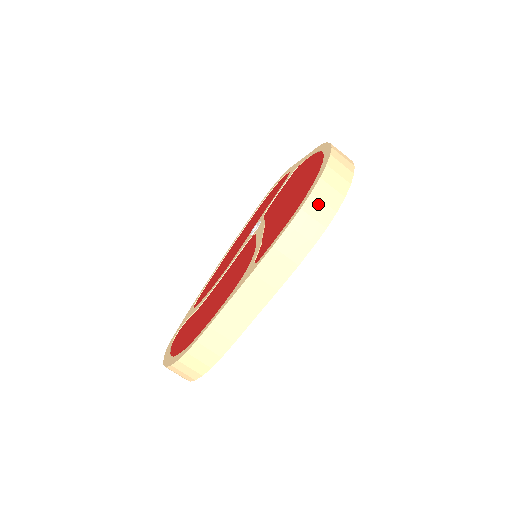
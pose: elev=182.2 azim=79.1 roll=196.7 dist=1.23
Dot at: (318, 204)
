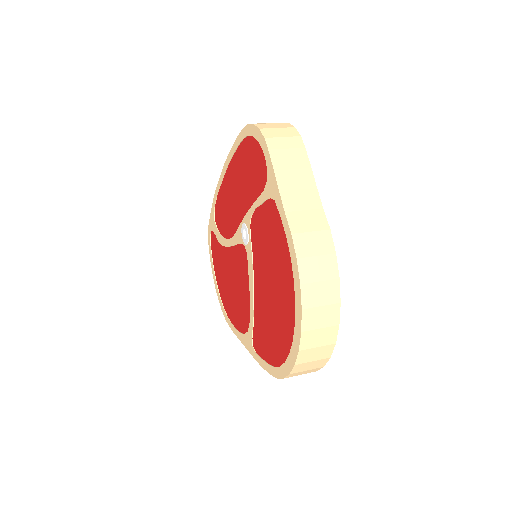
Dot at: occluded
